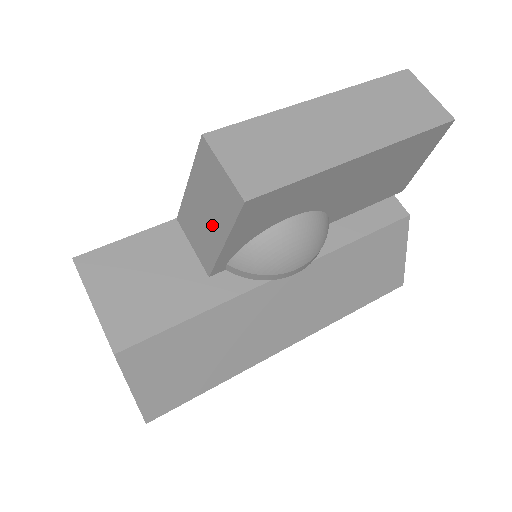
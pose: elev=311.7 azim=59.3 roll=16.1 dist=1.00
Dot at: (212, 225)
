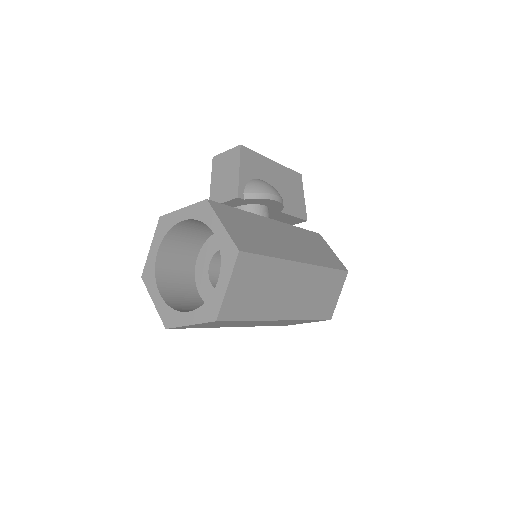
Dot at: (230, 175)
